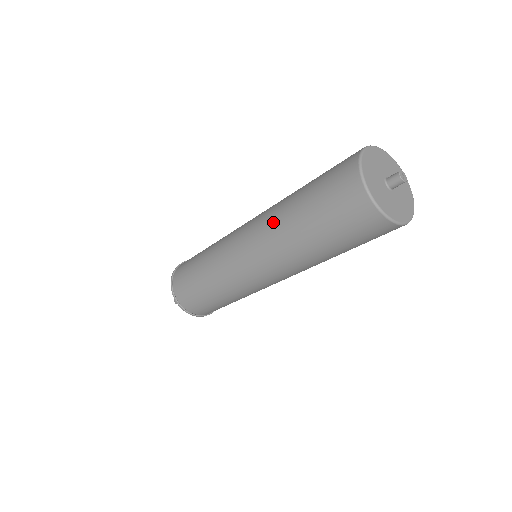
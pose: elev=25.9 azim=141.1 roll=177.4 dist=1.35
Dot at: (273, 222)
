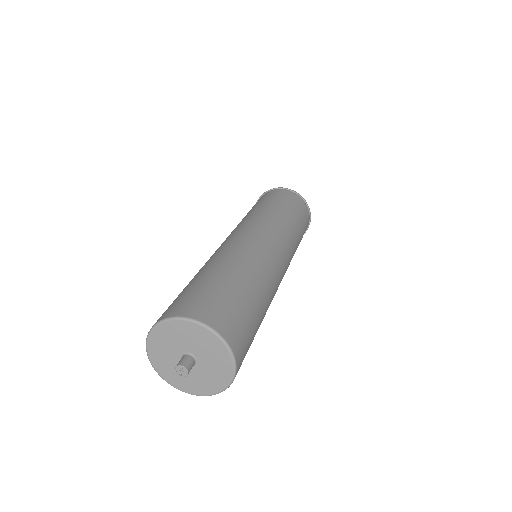
Dot at: occluded
